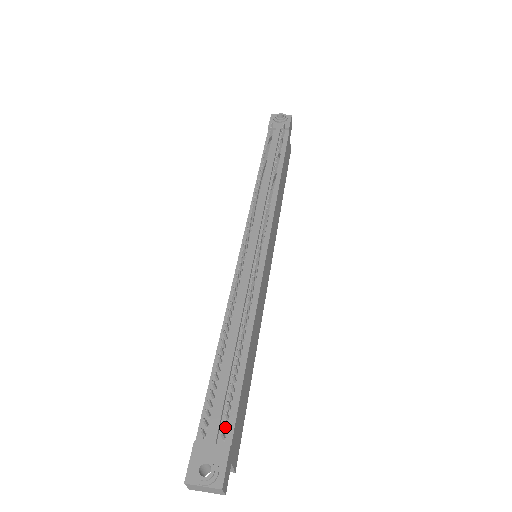
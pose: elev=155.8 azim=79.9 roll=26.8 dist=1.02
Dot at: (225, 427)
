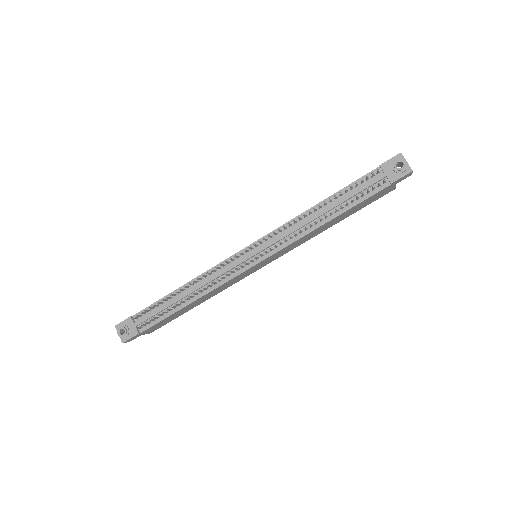
Dot at: (143, 325)
